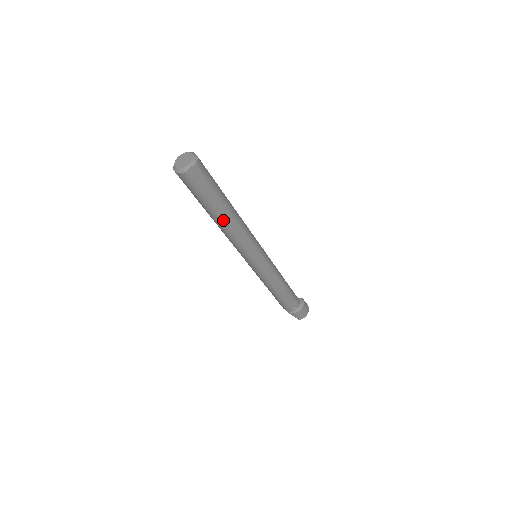
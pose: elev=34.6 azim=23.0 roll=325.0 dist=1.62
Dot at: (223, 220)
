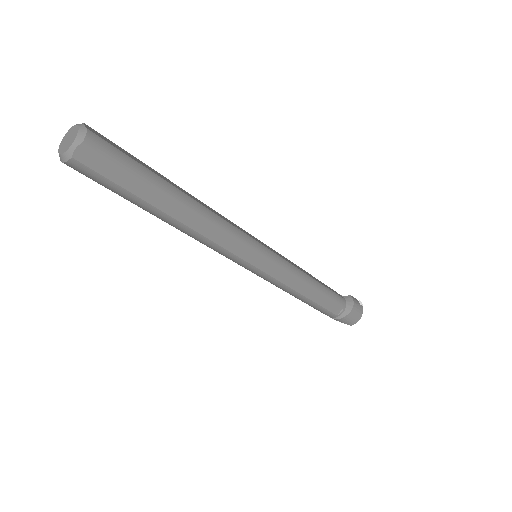
Dot at: (173, 219)
